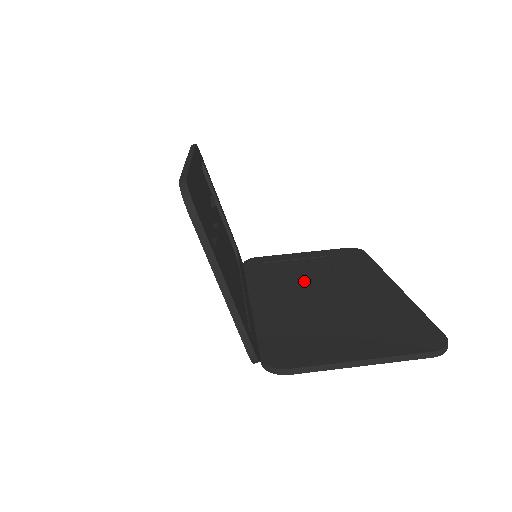
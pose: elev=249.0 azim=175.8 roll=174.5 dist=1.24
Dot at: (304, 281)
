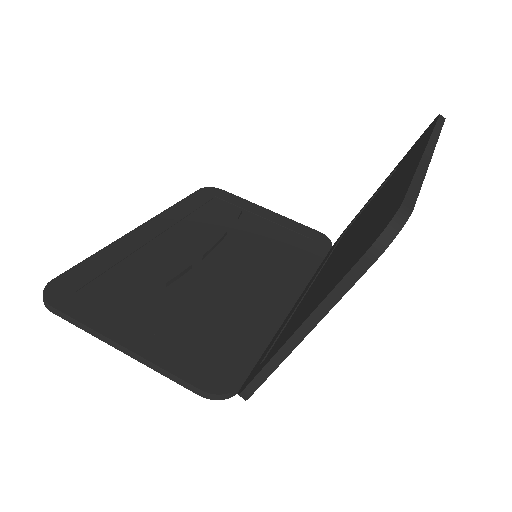
Dot at: (353, 229)
